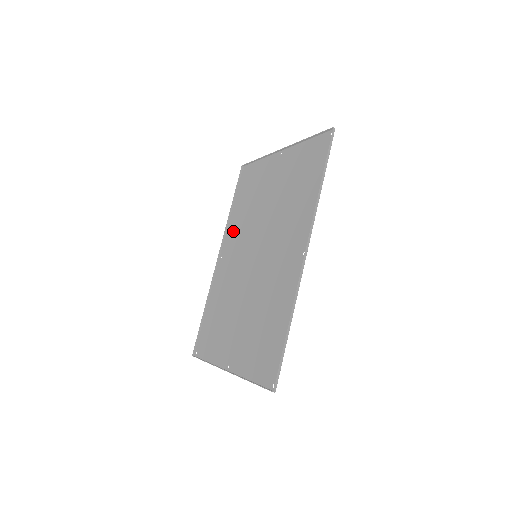
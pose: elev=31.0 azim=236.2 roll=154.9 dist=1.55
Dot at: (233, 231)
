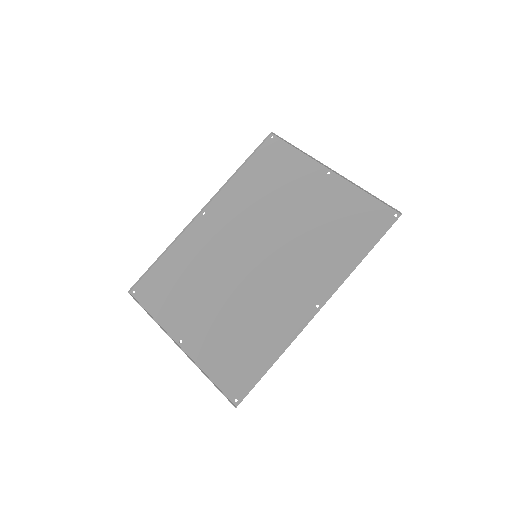
Dot at: (233, 199)
